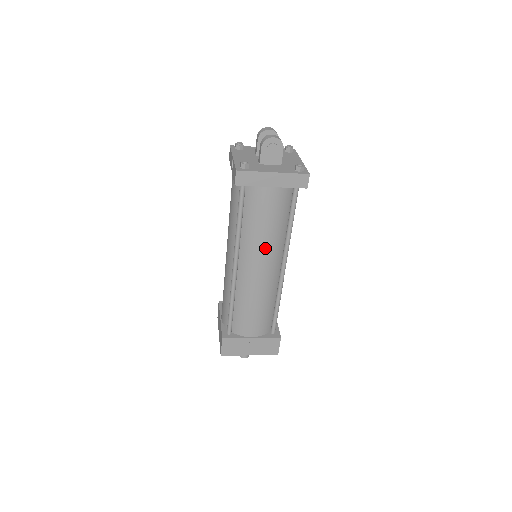
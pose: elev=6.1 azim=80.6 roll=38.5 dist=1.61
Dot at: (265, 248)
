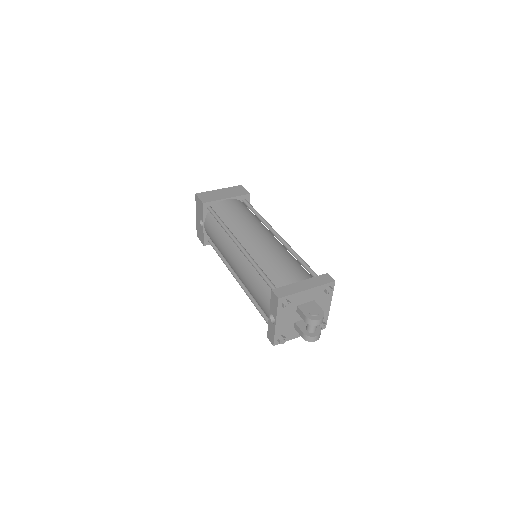
Dot at: occluded
